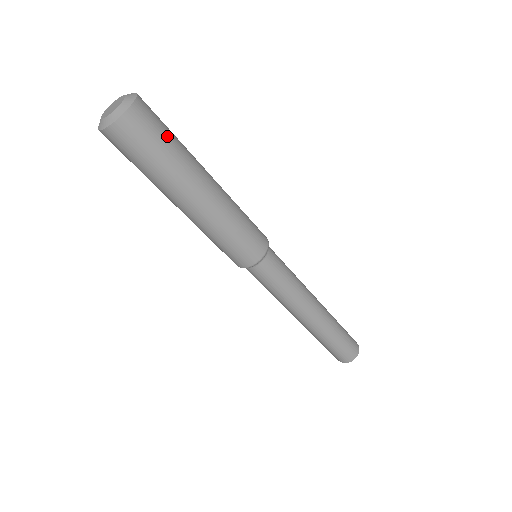
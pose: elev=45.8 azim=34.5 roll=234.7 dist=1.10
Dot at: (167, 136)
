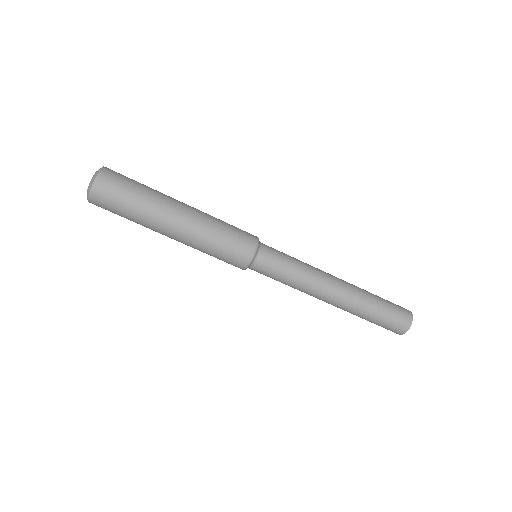
Dot at: (136, 181)
